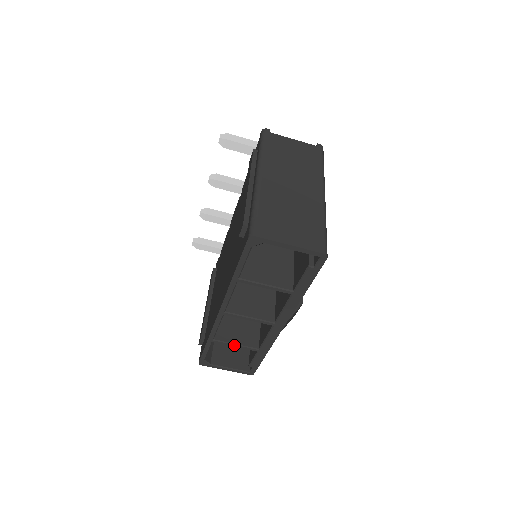
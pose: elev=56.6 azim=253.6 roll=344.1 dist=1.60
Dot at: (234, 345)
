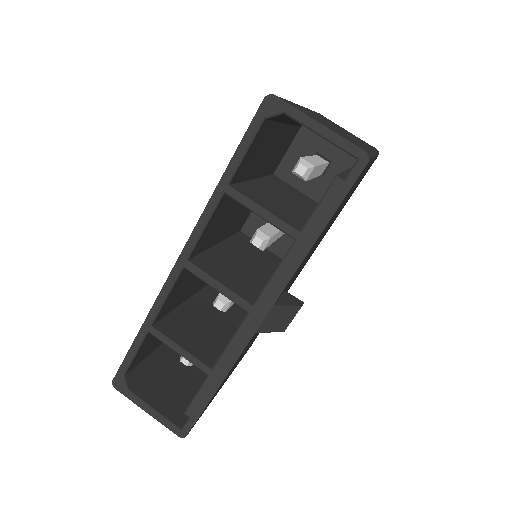
Dot at: (177, 348)
